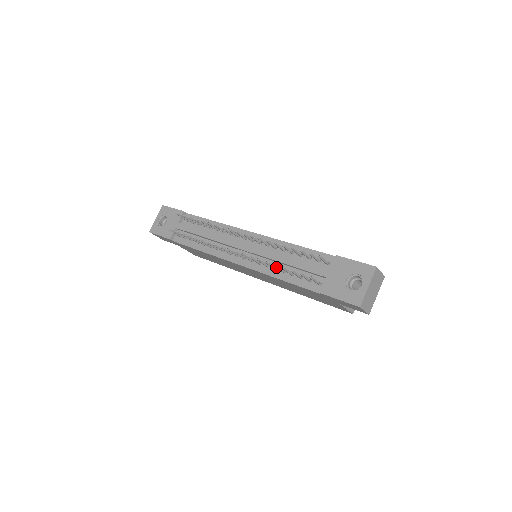
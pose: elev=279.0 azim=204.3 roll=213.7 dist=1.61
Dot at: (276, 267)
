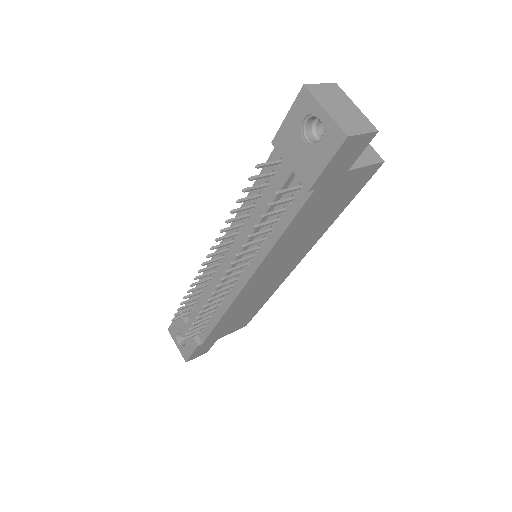
Dot at: (254, 236)
